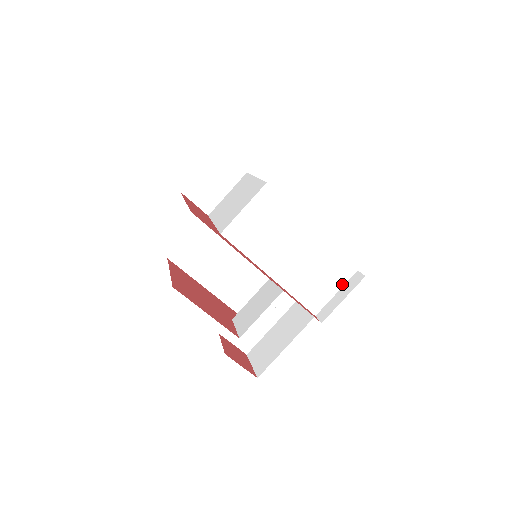
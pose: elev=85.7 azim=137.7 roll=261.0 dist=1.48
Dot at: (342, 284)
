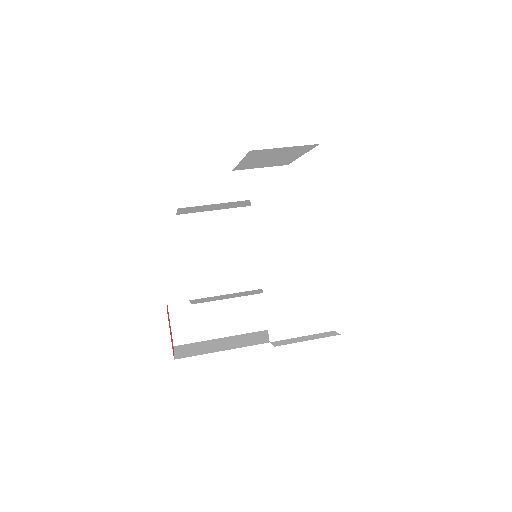
Dot at: (313, 332)
